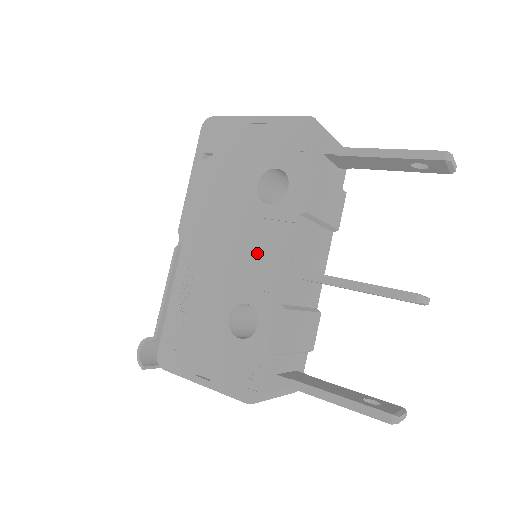
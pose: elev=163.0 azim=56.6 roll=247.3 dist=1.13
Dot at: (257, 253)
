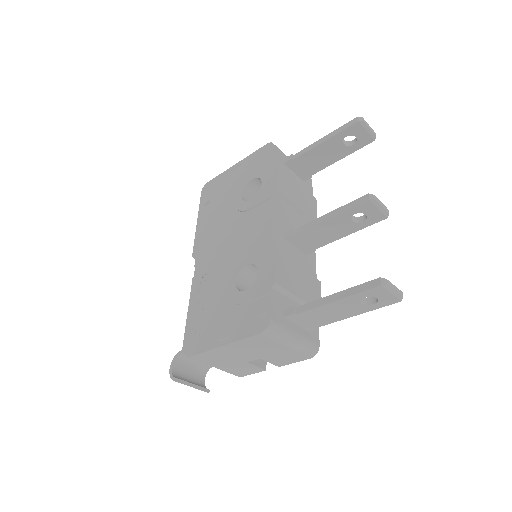
Dot at: (249, 232)
